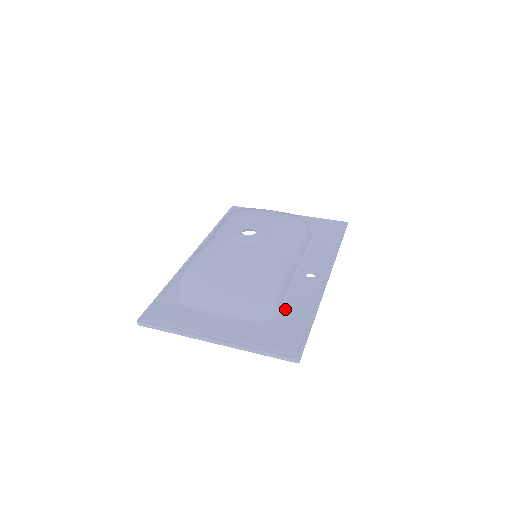
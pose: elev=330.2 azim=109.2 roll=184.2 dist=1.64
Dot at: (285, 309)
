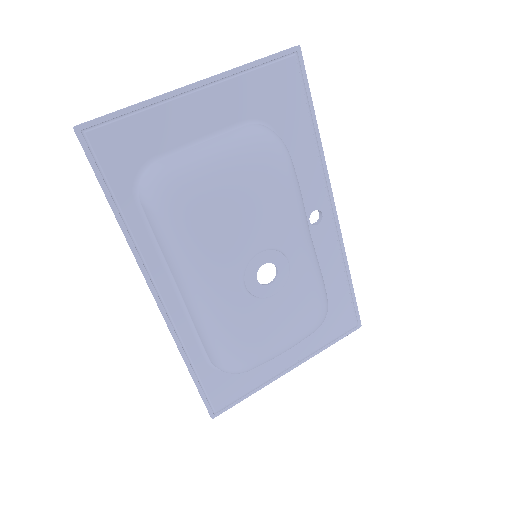
Dot at: occluded
